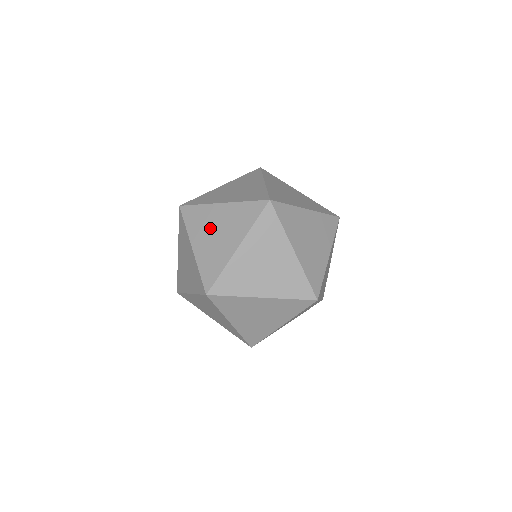
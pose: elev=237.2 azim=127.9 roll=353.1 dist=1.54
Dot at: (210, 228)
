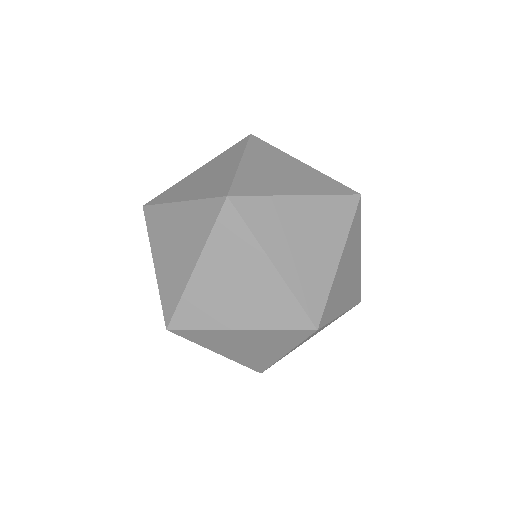
Dot at: (194, 182)
